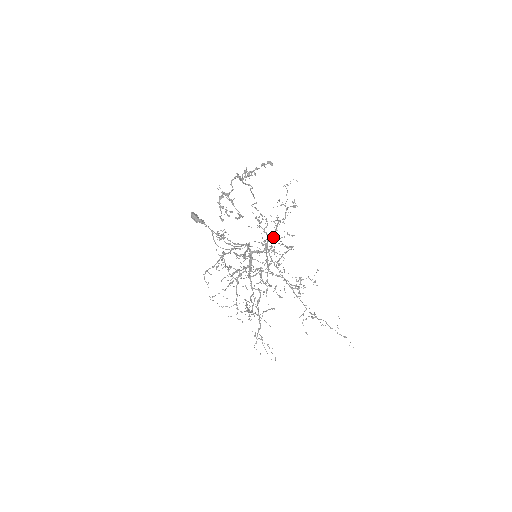
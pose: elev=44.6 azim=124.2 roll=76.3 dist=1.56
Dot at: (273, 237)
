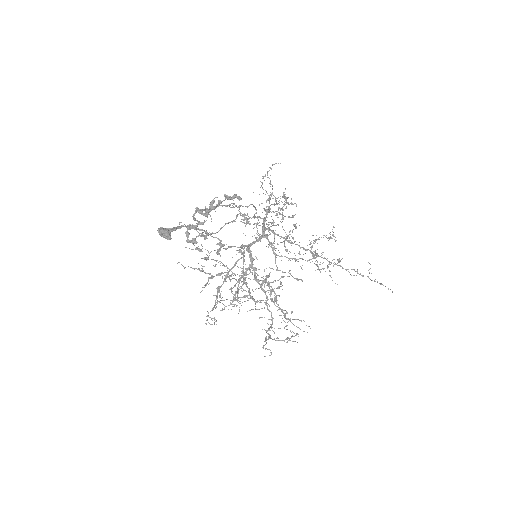
Dot at: (269, 234)
